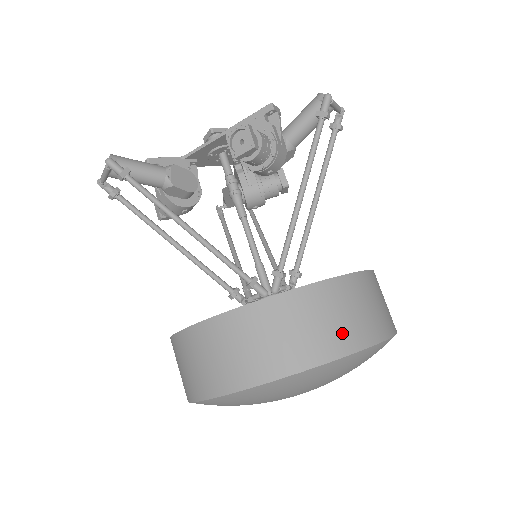
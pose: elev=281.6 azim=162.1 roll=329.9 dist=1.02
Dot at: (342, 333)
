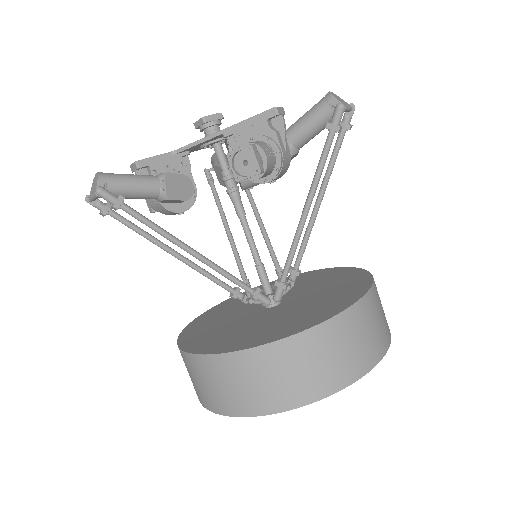
Dot at: (346, 365)
